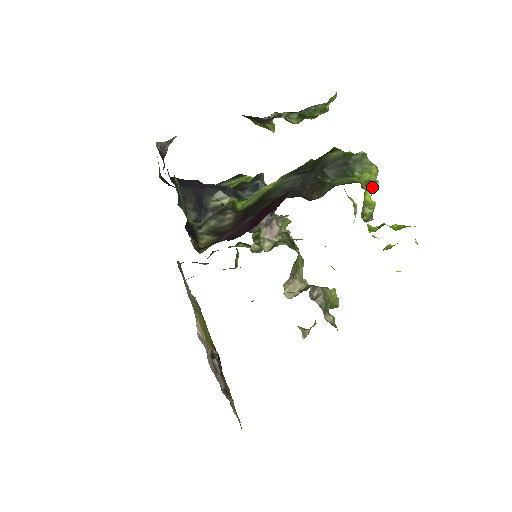
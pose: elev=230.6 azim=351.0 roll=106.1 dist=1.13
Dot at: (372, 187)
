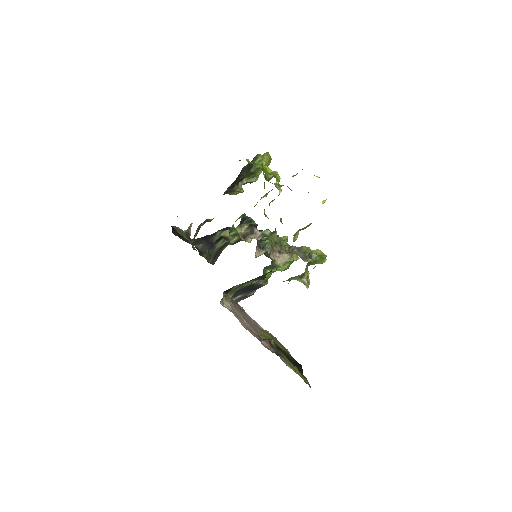
Dot at: (258, 161)
